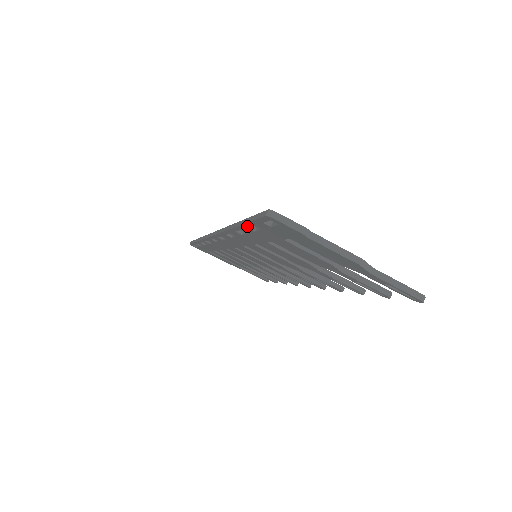
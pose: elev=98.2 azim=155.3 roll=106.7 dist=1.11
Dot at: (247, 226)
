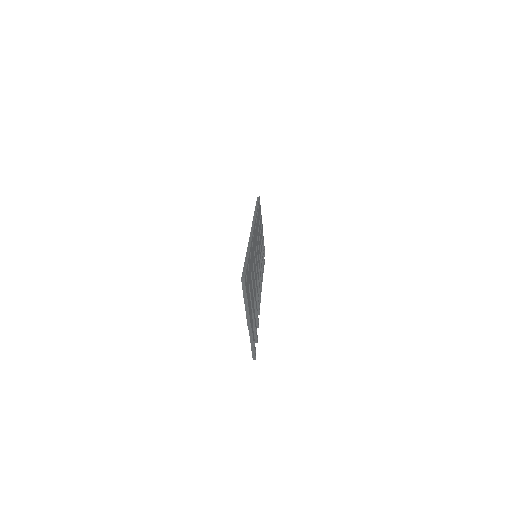
Dot at: occluded
